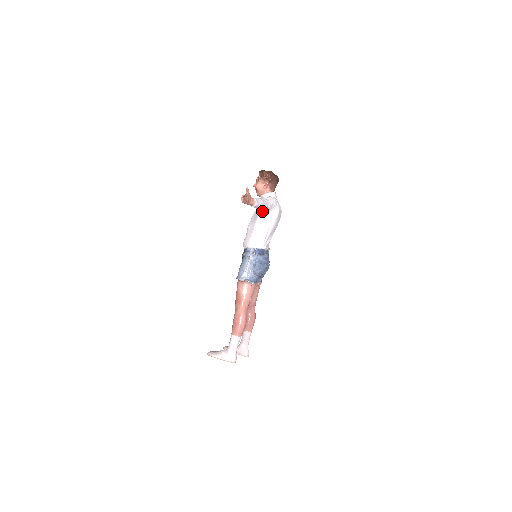
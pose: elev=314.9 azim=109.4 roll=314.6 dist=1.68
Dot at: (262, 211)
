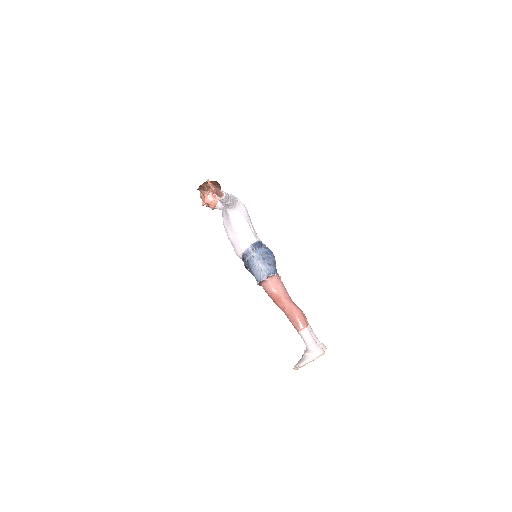
Dot at: (230, 208)
